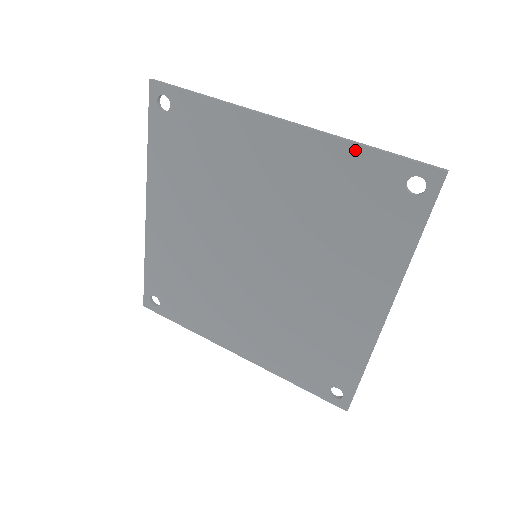
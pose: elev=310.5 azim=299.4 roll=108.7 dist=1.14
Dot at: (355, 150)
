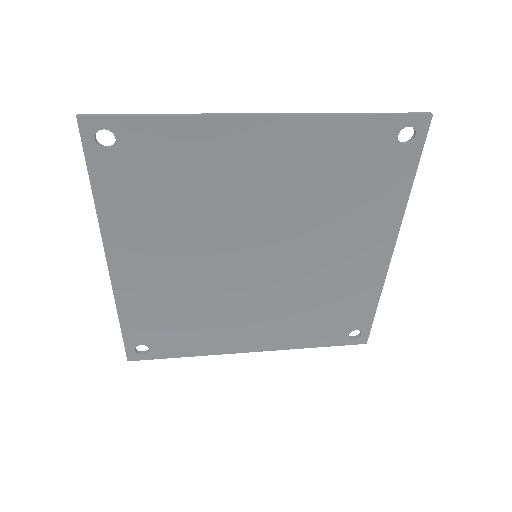
Dot at: (347, 121)
